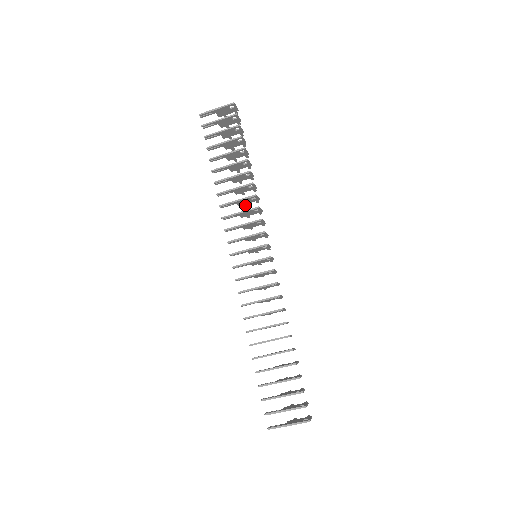
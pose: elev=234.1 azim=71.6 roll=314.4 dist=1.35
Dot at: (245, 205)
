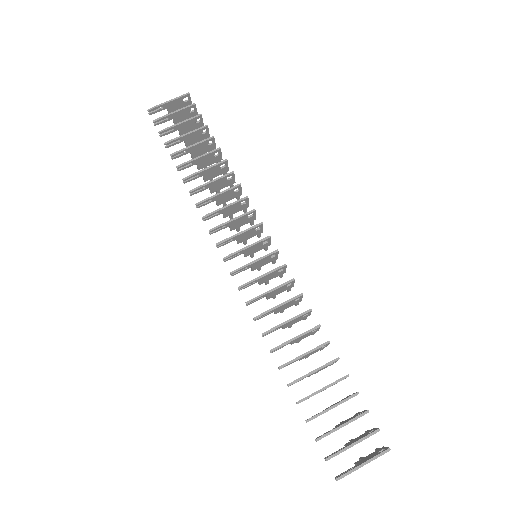
Dot at: (224, 204)
